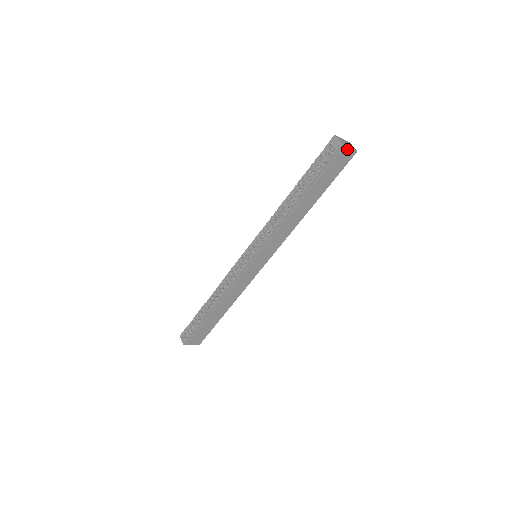
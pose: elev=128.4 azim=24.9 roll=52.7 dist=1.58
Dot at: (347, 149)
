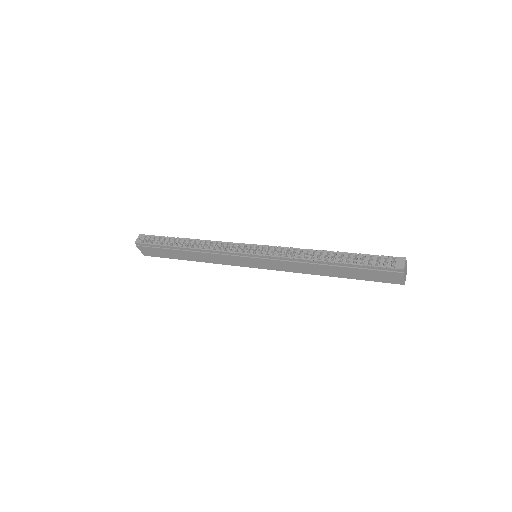
Dot at: (401, 276)
